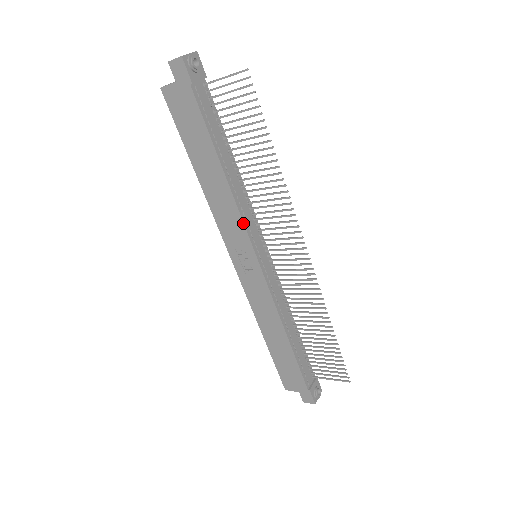
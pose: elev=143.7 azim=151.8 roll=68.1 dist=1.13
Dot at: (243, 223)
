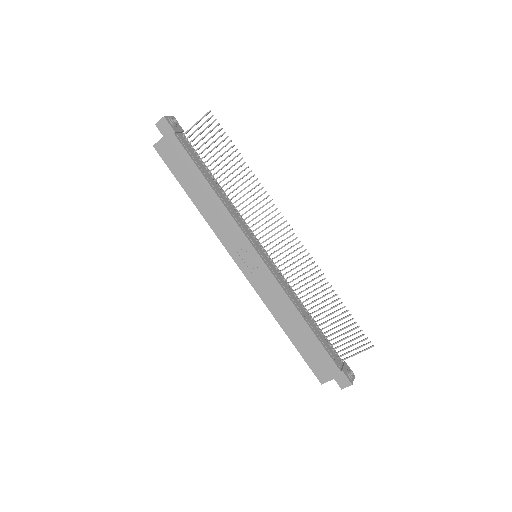
Dot at: (238, 225)
